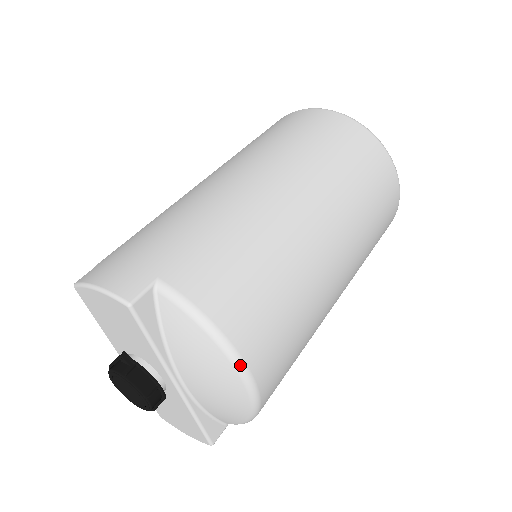
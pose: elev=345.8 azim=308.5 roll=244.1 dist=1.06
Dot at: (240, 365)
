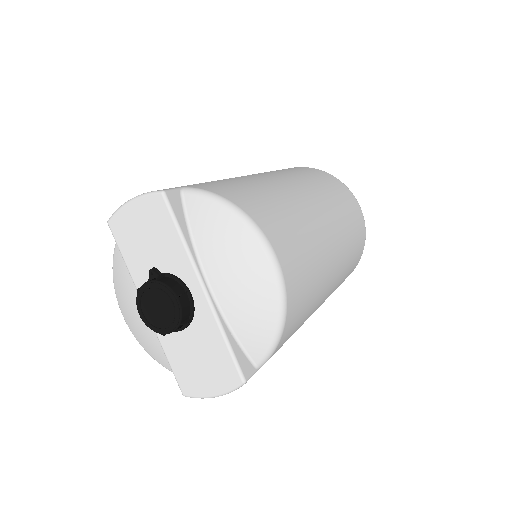
Dot at: (262, 237)
